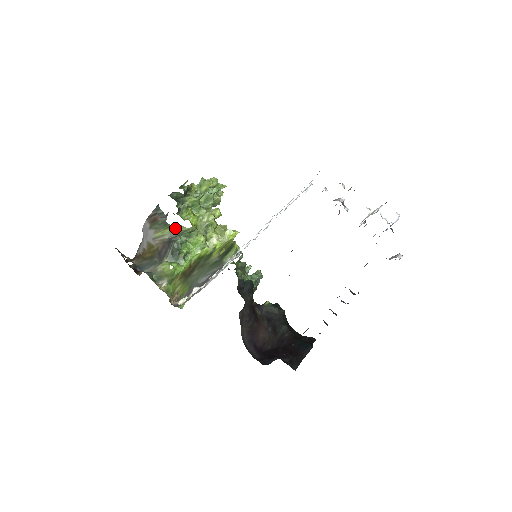
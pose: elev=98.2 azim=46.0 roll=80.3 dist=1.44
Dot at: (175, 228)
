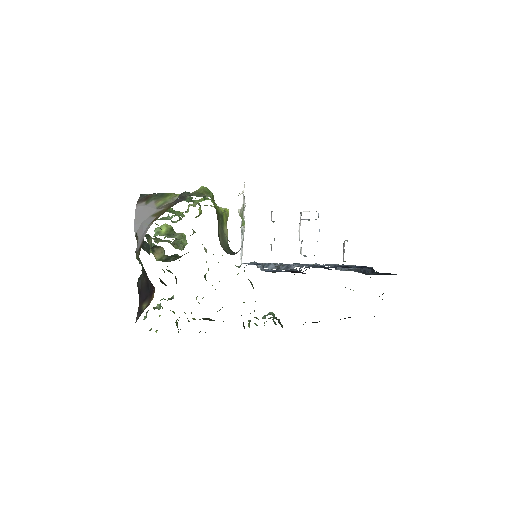
Dot at: (174, 194)
